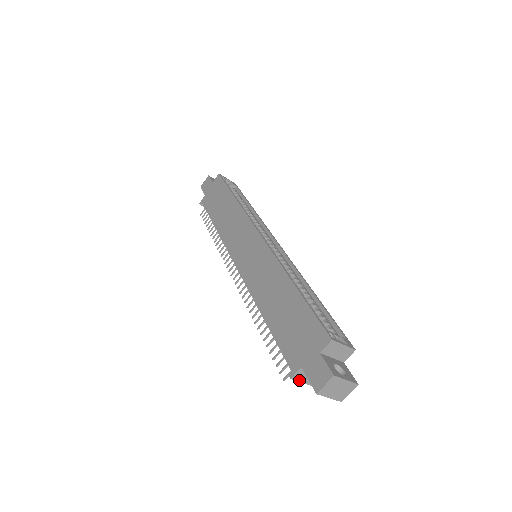
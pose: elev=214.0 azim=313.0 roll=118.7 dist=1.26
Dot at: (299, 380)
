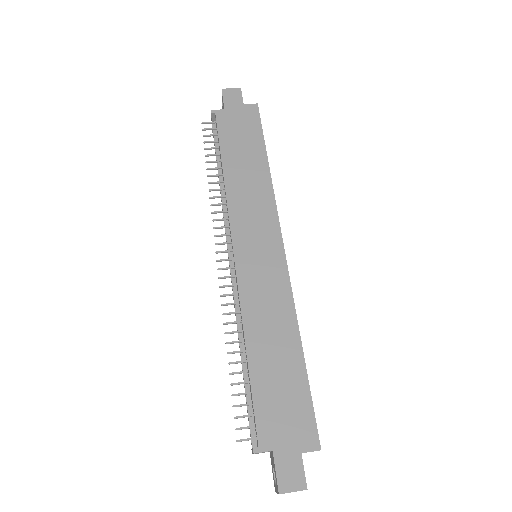
Dot at: (255, 453)
